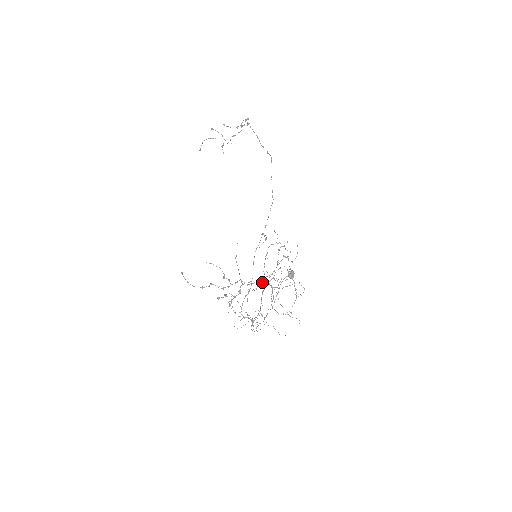
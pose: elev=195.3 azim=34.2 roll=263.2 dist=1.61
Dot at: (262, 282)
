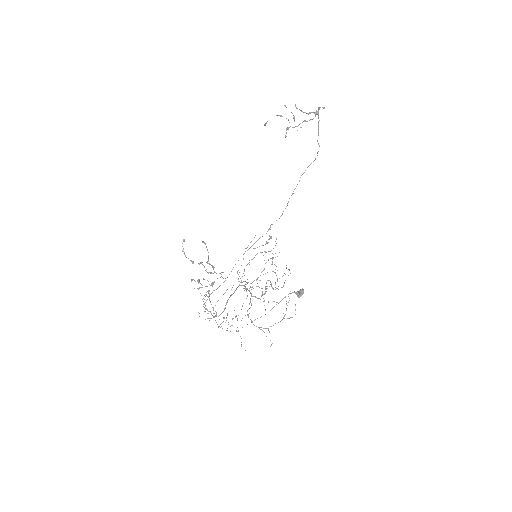
Dot at: occluded
